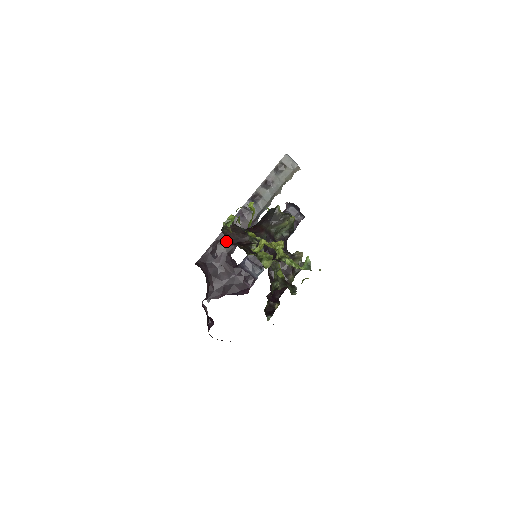
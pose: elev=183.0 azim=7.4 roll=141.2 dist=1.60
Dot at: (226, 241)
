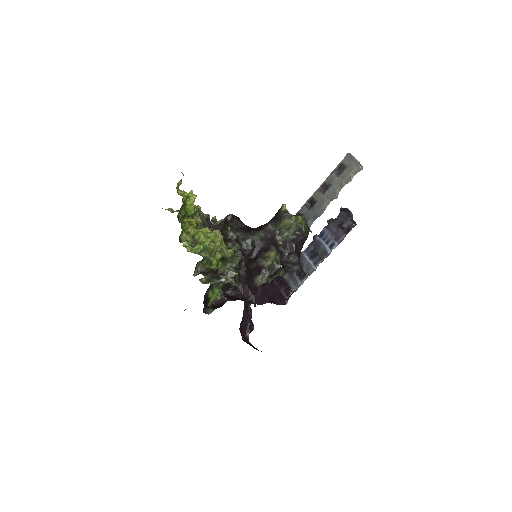
Dot at: occluded
